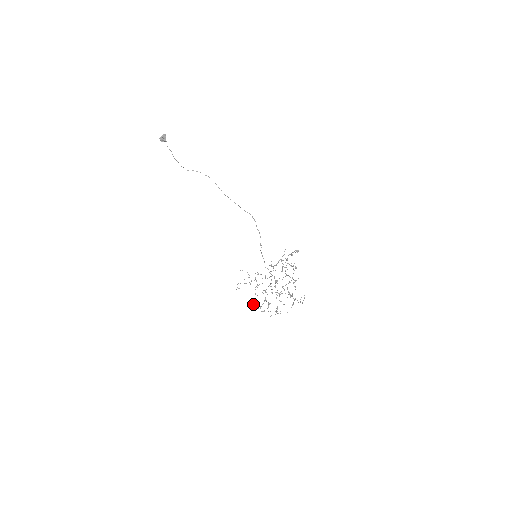
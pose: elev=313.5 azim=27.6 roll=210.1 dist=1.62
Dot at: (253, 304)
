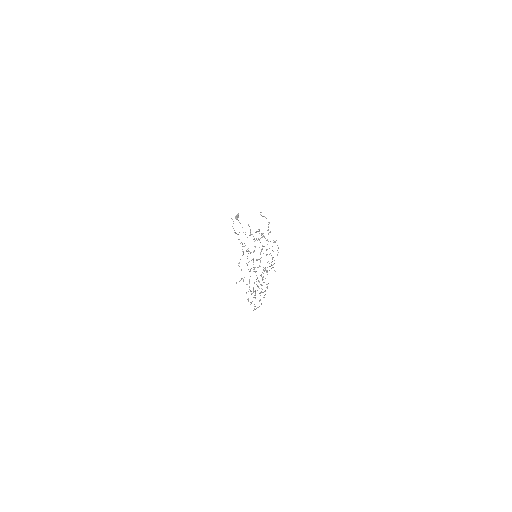
Dot at: occluded
